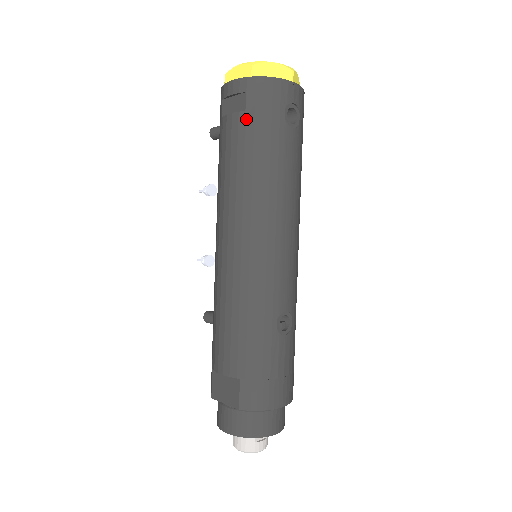
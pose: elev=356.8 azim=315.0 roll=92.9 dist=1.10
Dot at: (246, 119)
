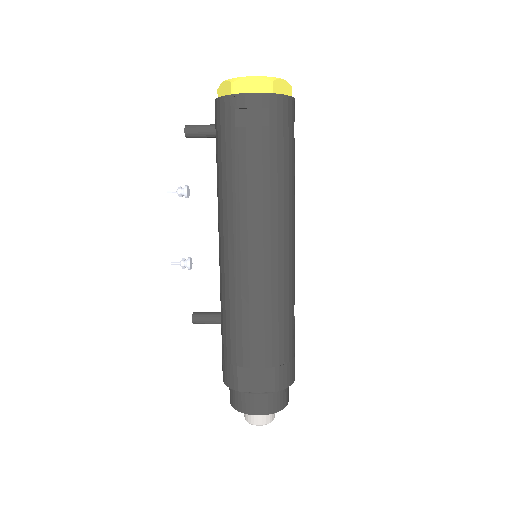
Dot at: (270, 134)
